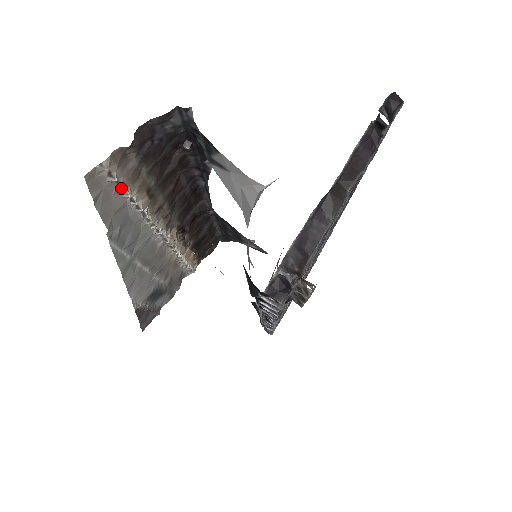
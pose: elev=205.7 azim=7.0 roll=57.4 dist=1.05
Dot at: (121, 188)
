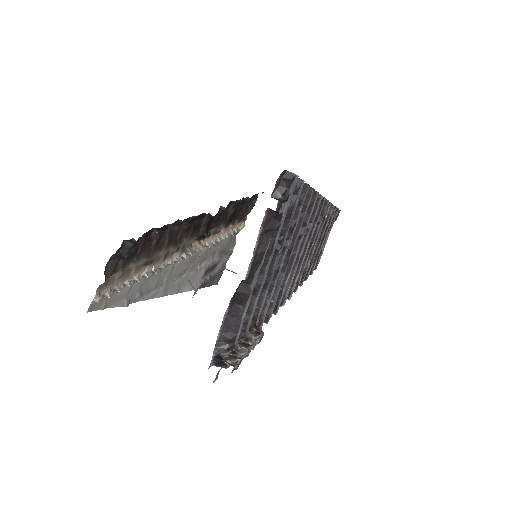
Dot at: occluded
